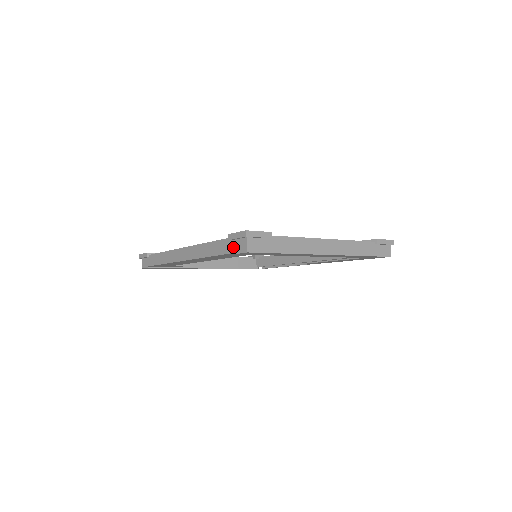
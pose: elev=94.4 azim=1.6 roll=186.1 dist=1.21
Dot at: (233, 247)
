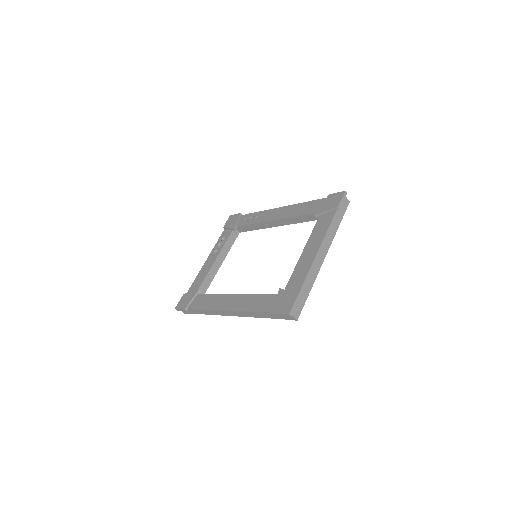
Dot at: (281, 317)
